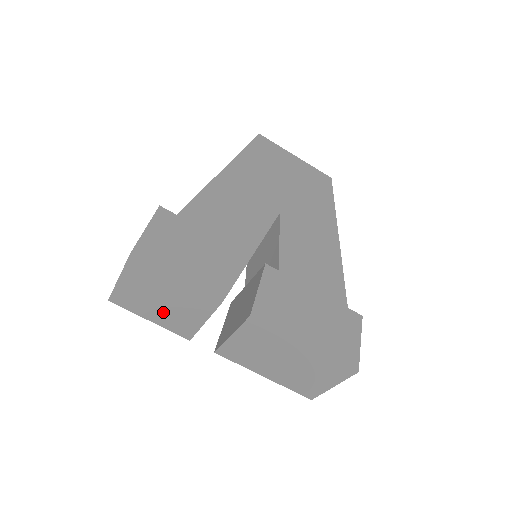
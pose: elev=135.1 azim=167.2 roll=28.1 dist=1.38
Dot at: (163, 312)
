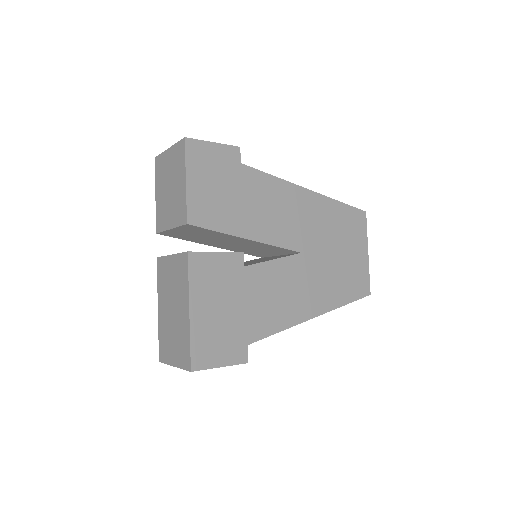
Dot at: (164, 197)
